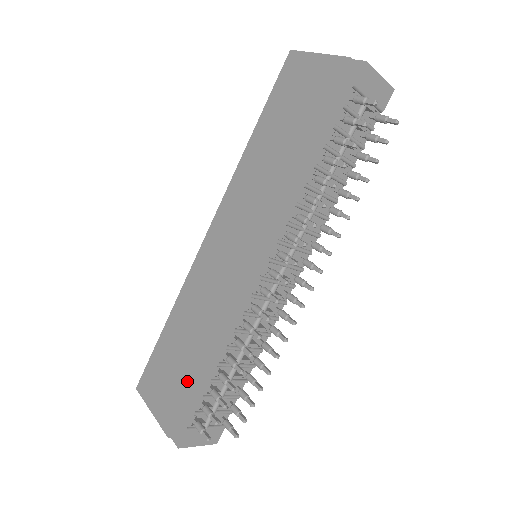
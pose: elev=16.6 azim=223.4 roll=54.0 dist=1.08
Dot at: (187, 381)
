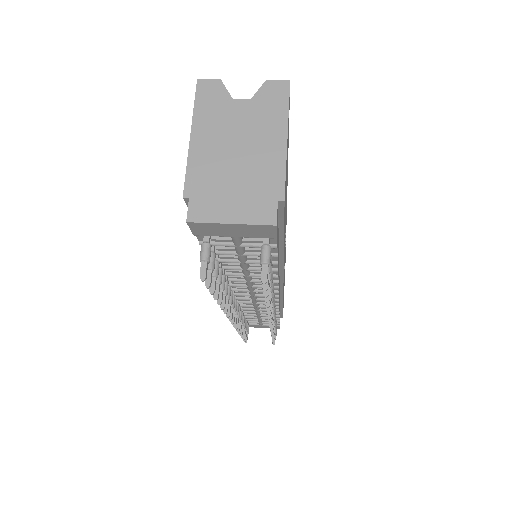
Dot at: occluded
